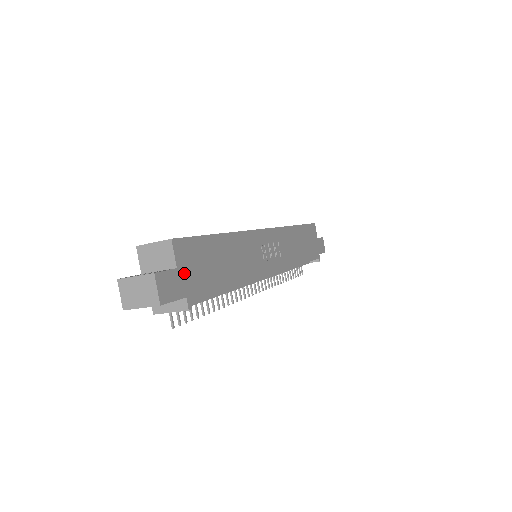
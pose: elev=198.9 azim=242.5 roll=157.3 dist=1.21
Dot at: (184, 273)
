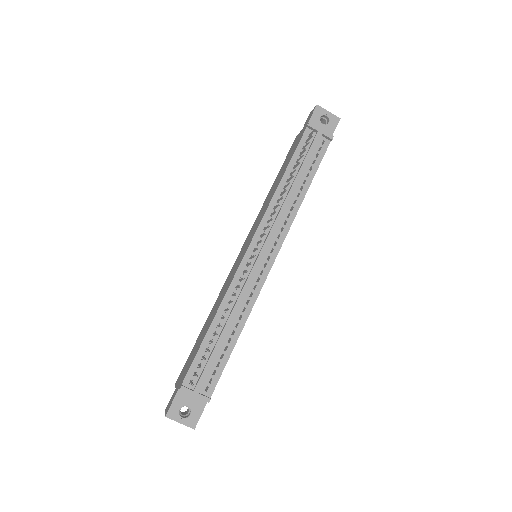
Dot at: occluded
